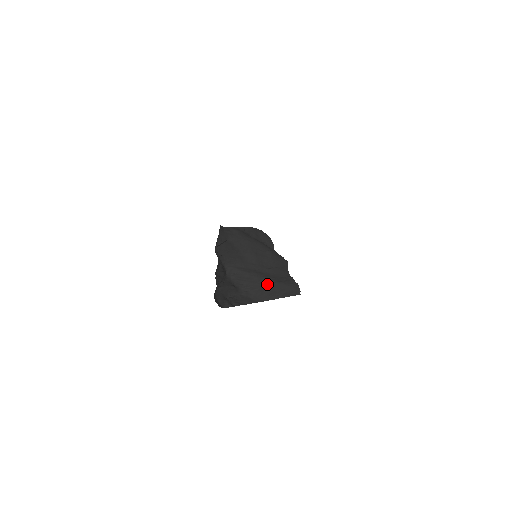
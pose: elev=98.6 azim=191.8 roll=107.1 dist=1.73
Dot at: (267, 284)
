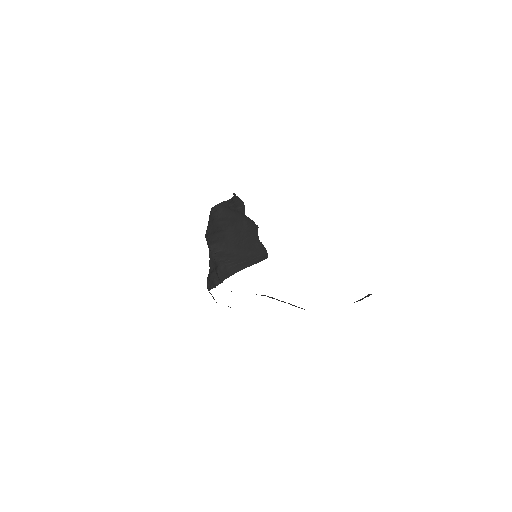
Dot at: (243, 257)
